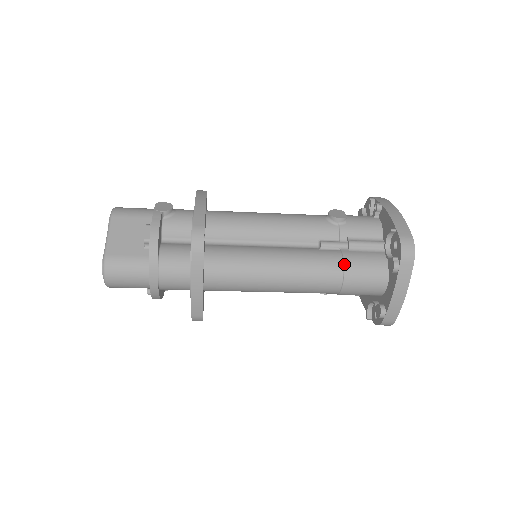
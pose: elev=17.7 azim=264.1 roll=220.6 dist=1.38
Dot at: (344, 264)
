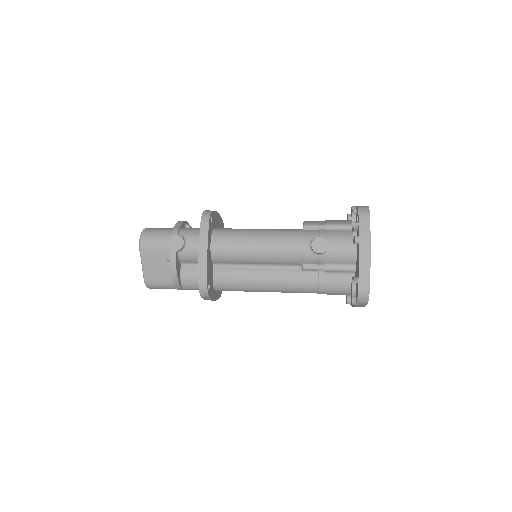
Dot at: (318, 287)
